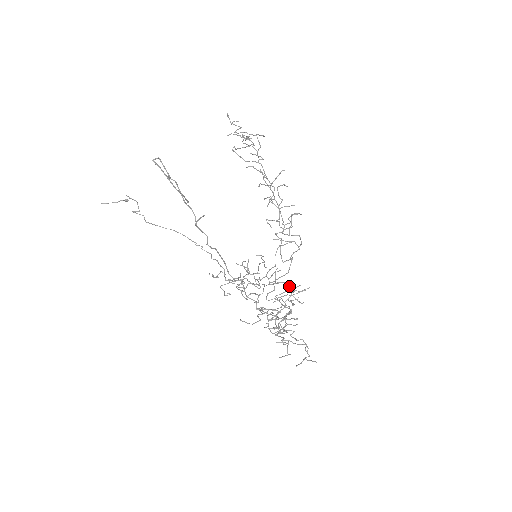
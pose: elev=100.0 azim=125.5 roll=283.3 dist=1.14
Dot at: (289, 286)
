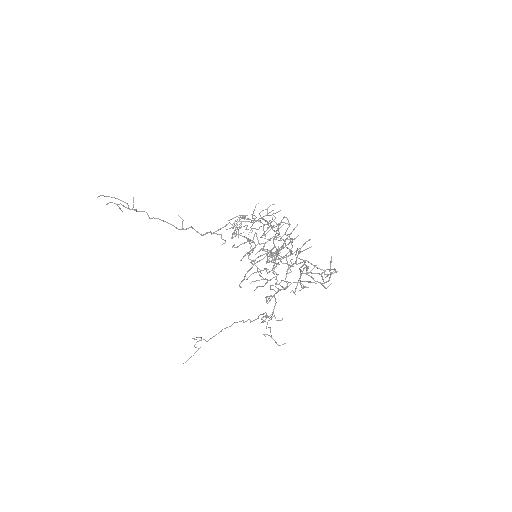
Dot at: (296, 252)
